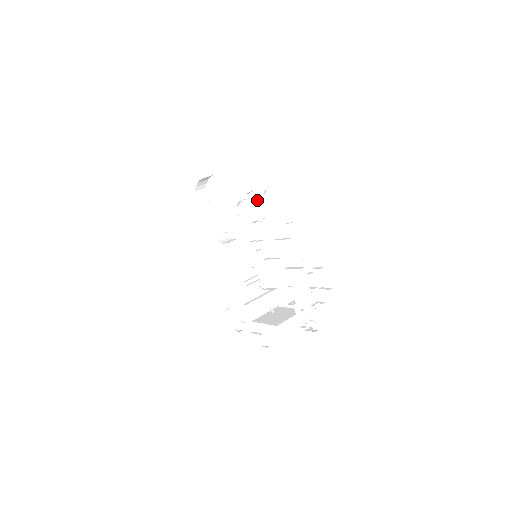
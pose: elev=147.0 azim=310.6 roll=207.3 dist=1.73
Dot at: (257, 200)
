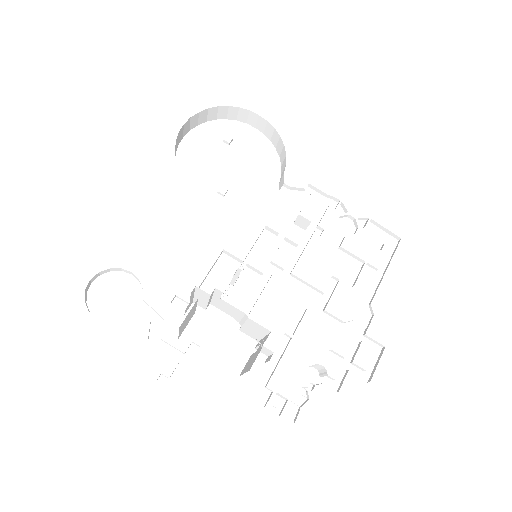
Dot at: (341, 214)
